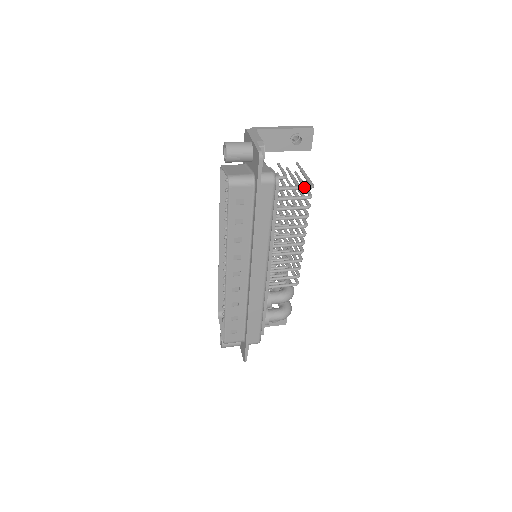
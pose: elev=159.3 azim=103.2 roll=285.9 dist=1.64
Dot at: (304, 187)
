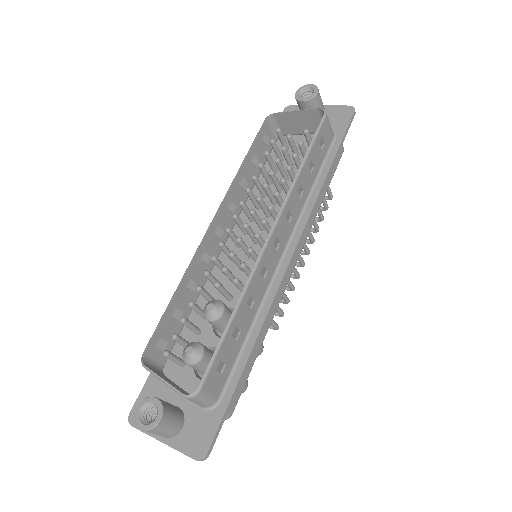
Dot at: occluded
